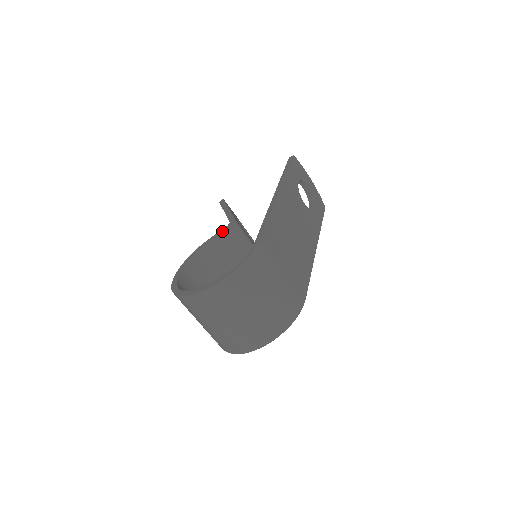
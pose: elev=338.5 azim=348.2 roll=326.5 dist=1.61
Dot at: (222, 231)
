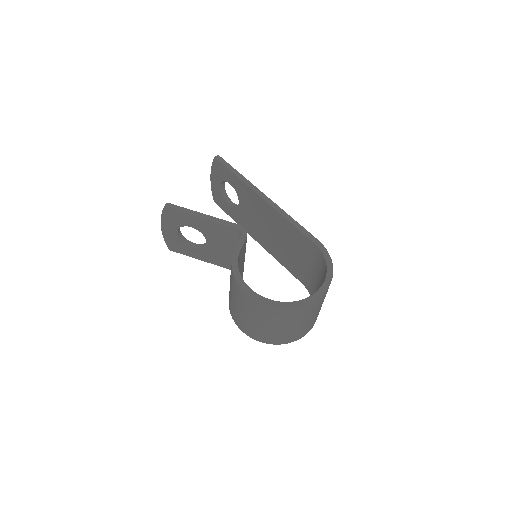
Dot at: (244, 239)
